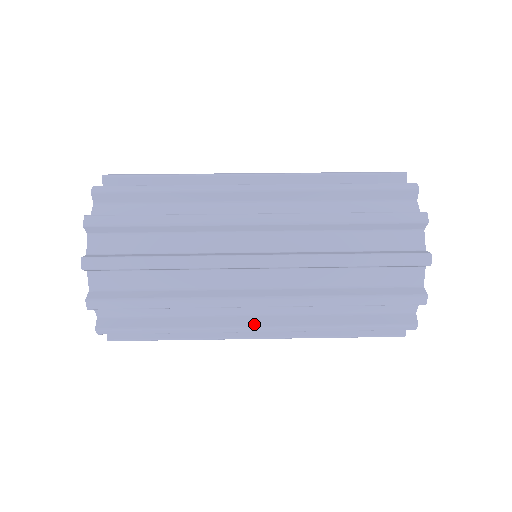
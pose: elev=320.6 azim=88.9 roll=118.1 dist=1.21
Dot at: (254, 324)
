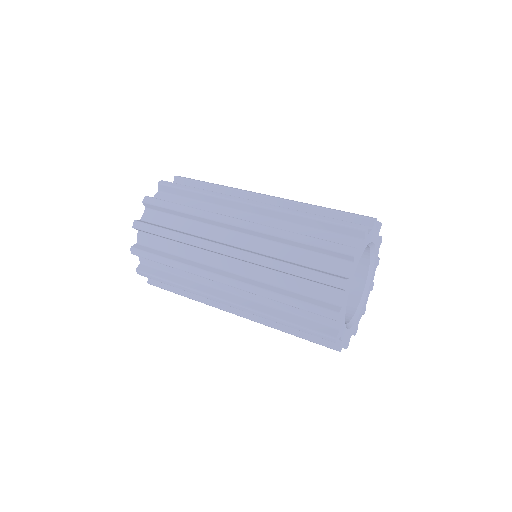
Dot at: (223, 297)
